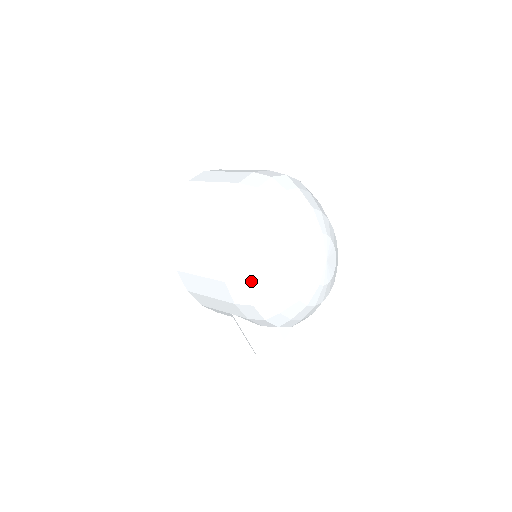
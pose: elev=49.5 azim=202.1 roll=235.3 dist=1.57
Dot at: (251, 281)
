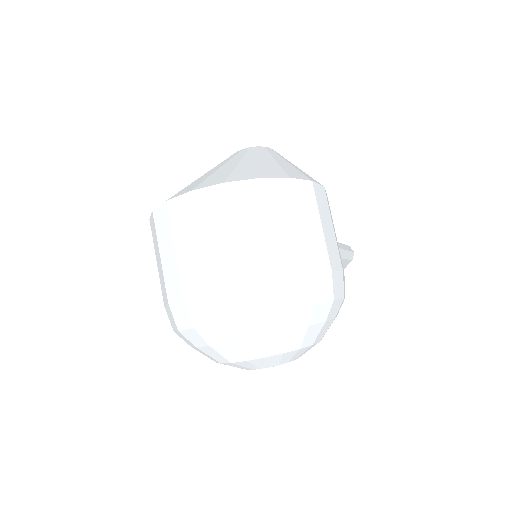
Dot at: occluded
